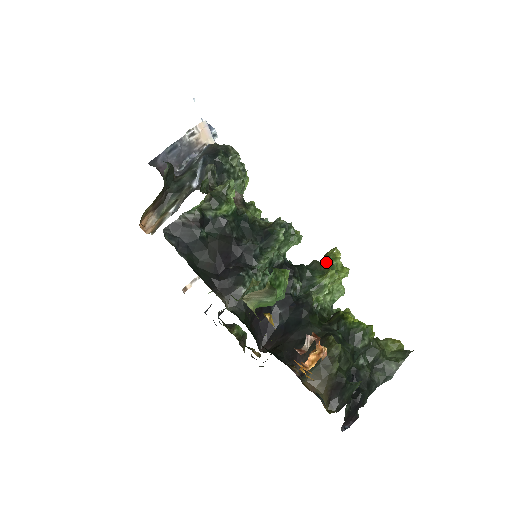
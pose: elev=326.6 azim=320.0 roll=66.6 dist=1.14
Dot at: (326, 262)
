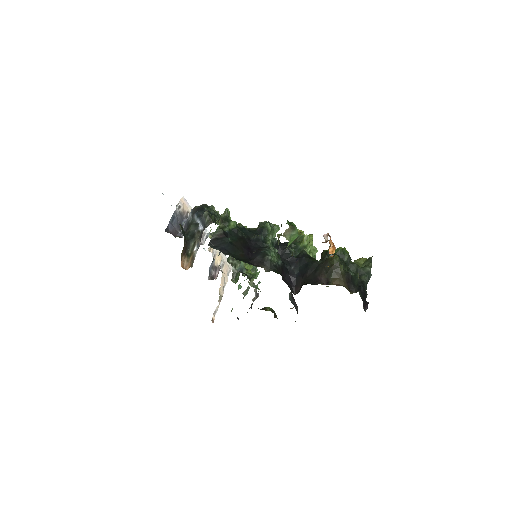
Dot at: (298, 238)
